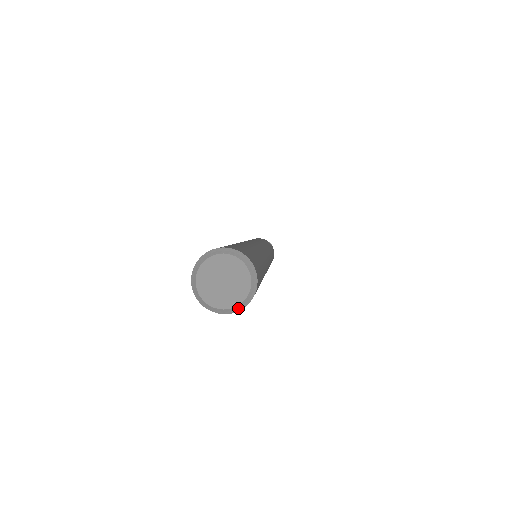
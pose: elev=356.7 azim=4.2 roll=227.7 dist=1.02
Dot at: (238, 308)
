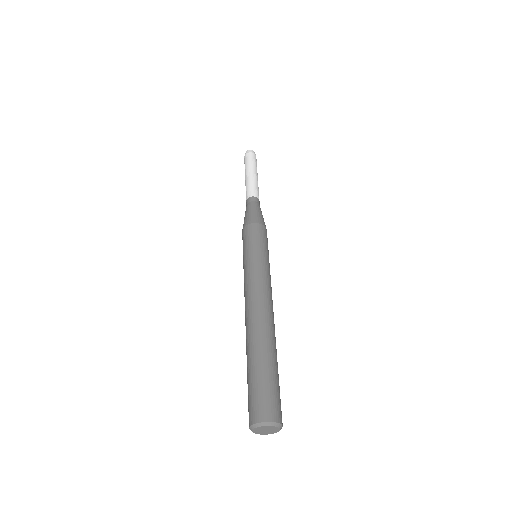
Dot at: occluded
